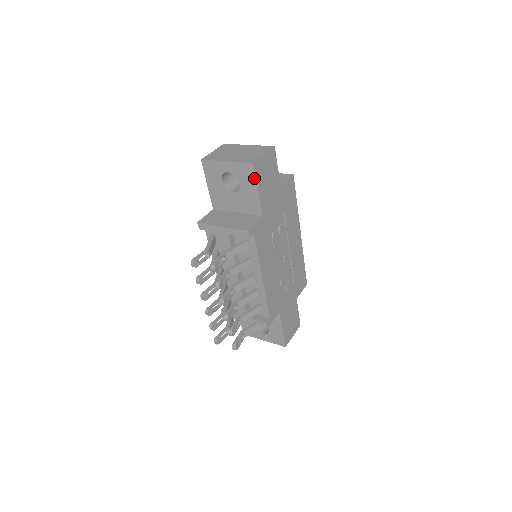
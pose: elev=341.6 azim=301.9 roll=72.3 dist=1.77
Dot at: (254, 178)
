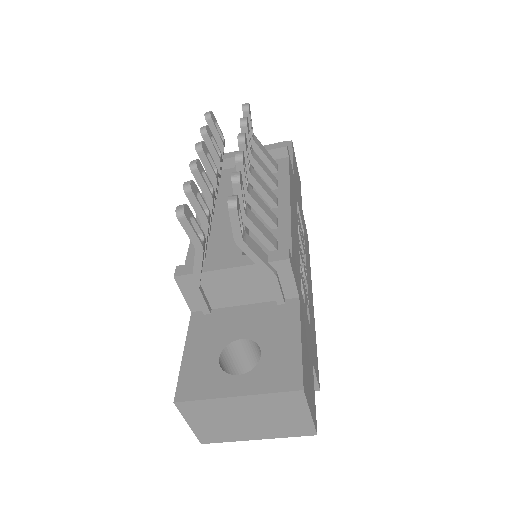
Dot at: (290, 149)
